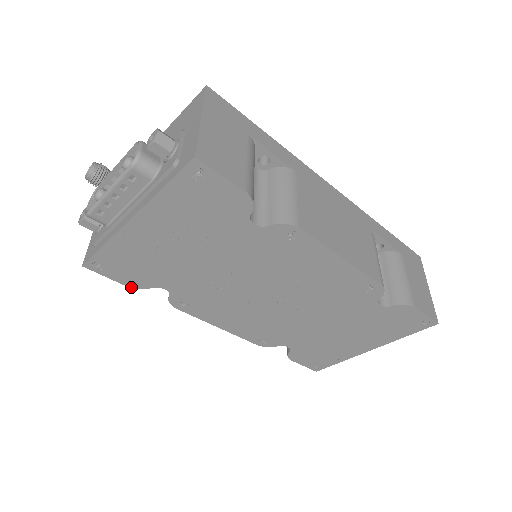
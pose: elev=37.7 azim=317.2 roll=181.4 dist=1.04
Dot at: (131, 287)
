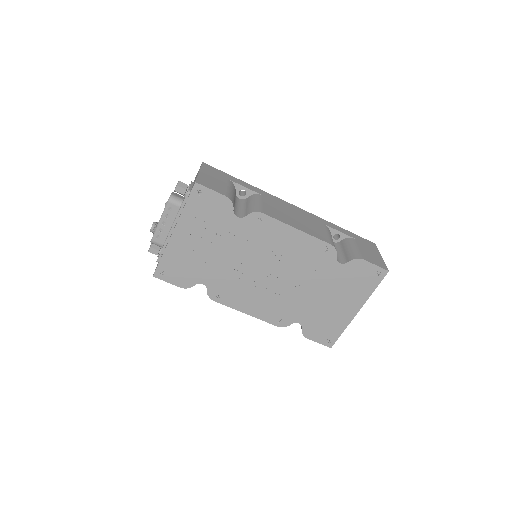
Dot at: occluded
